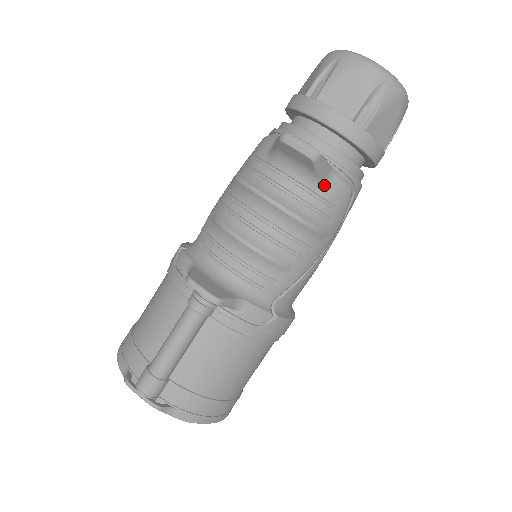
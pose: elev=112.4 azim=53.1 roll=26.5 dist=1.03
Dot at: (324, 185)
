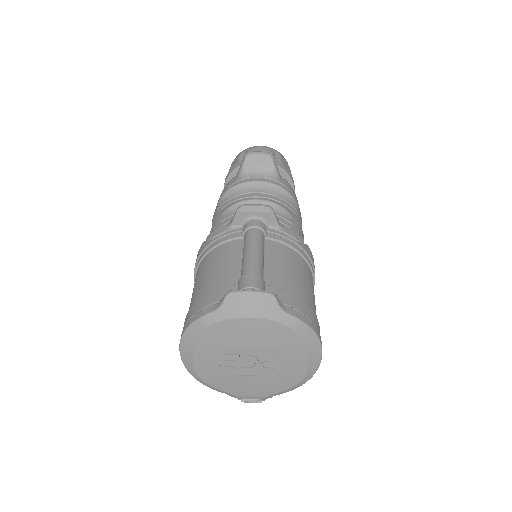
Dot at: (281, 180)
